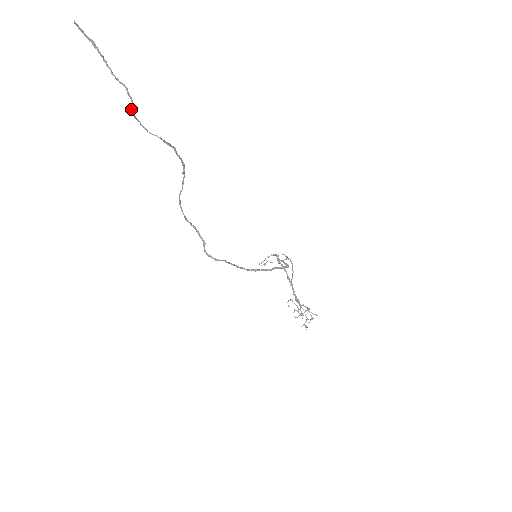
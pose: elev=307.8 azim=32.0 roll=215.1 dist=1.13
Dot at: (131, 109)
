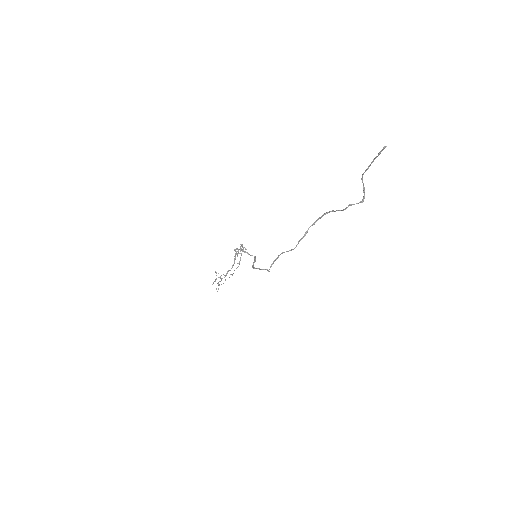
Dot at: (361, 202)
